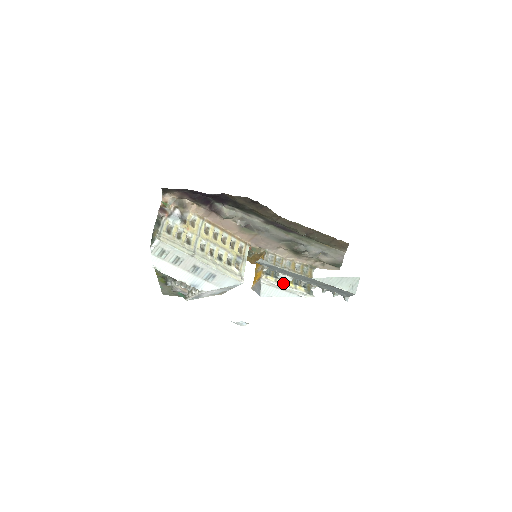
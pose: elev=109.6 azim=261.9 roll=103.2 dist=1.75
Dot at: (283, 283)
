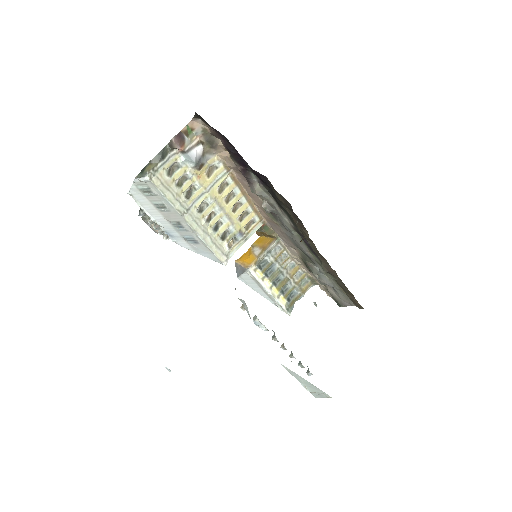
Dot at: (269, 285)
